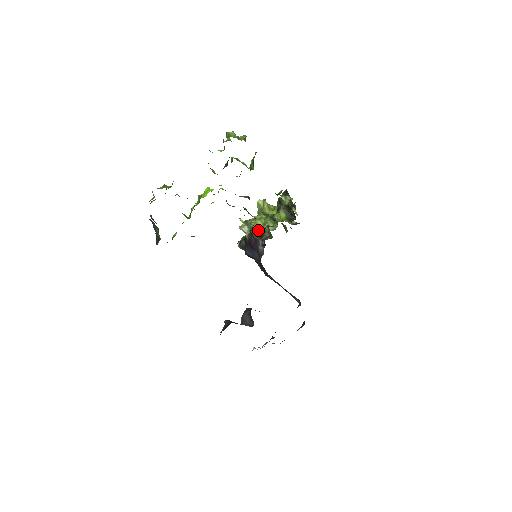
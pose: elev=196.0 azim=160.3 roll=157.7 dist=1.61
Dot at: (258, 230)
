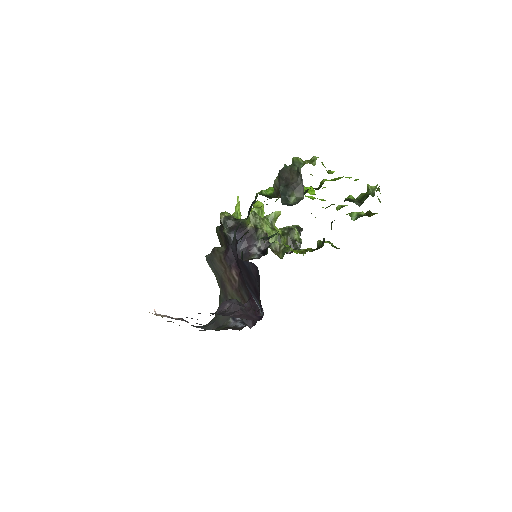
Dot at: occluded
